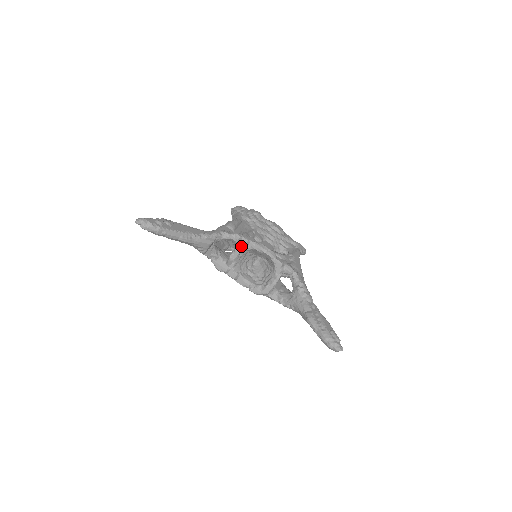
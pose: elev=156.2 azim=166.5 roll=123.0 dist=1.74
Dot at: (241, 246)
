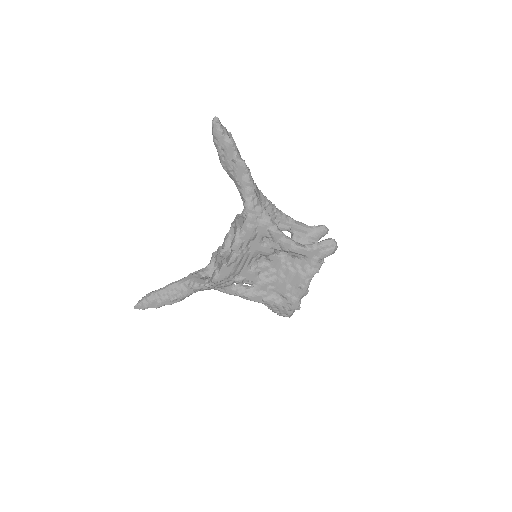
Dot at: (217, 253)
